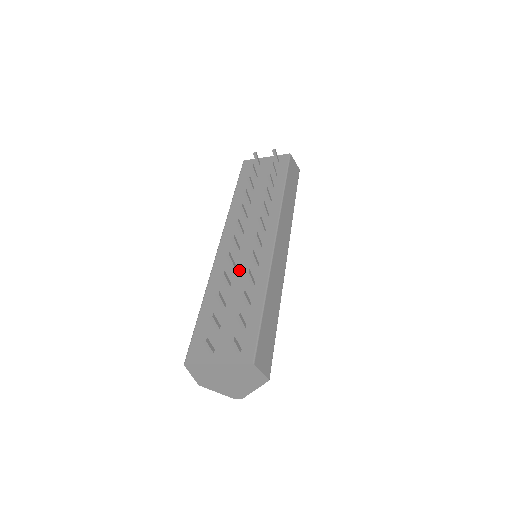
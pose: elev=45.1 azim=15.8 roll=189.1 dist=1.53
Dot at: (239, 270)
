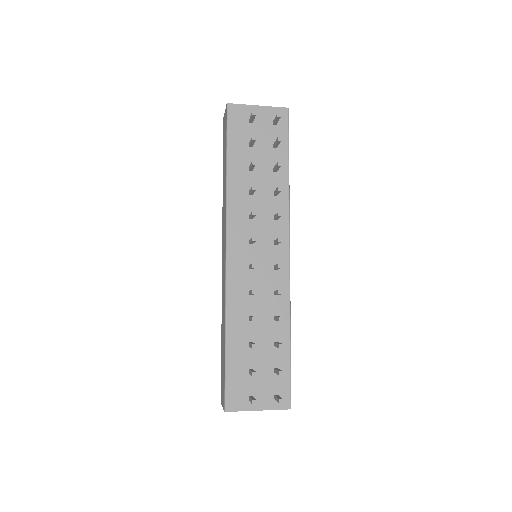
Dot at: (258, 298)
